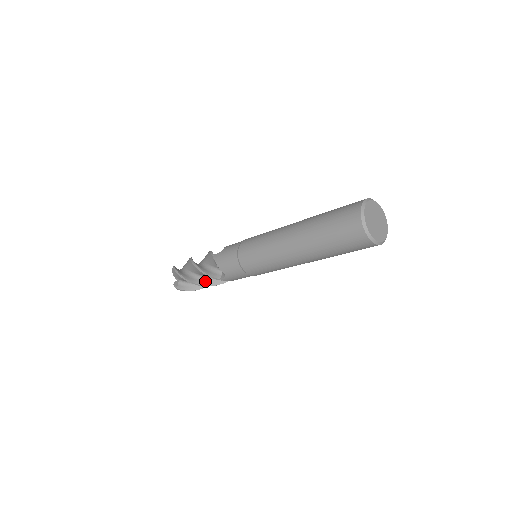
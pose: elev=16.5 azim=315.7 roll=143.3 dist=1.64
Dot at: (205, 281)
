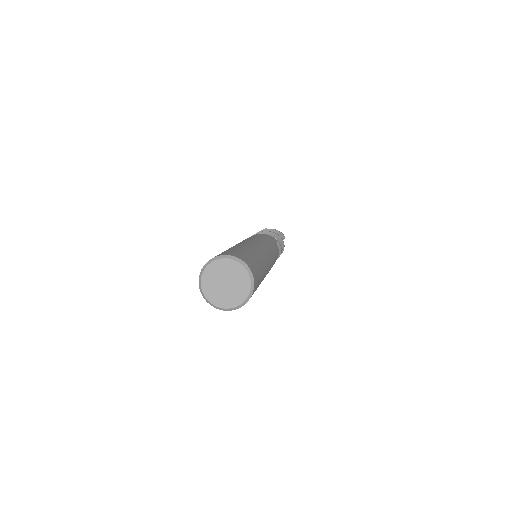
Dot at: occluded
